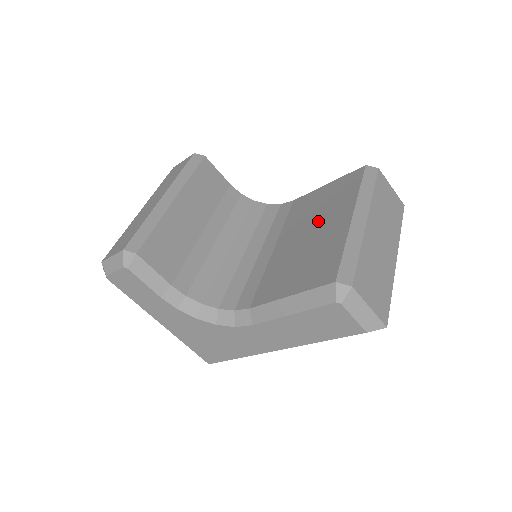
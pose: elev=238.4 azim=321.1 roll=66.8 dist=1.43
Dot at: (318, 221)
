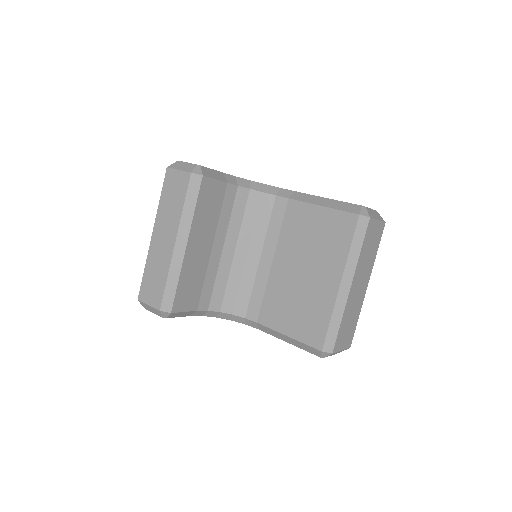
Dot at: (311, 262)
